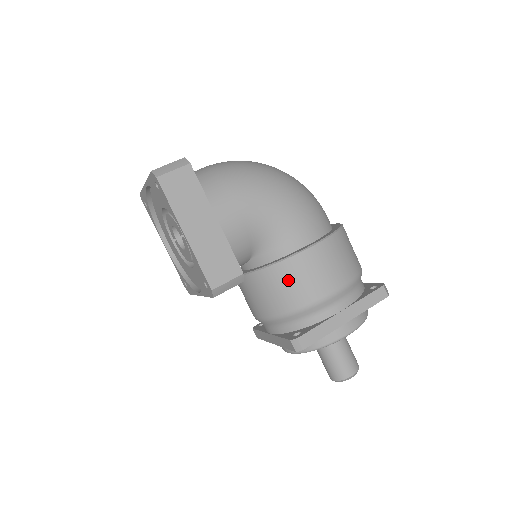
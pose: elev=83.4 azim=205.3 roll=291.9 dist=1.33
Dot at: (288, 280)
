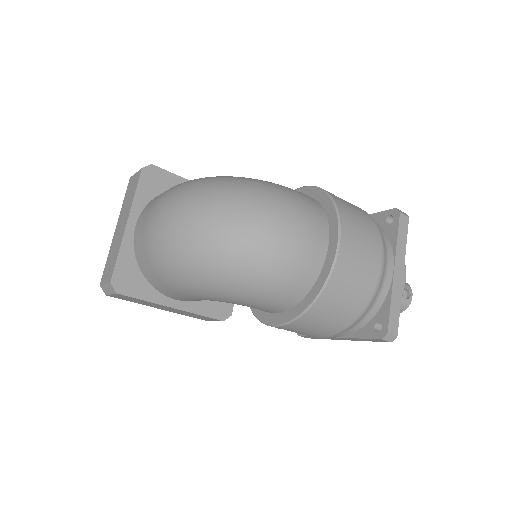
Dot at: occluded
